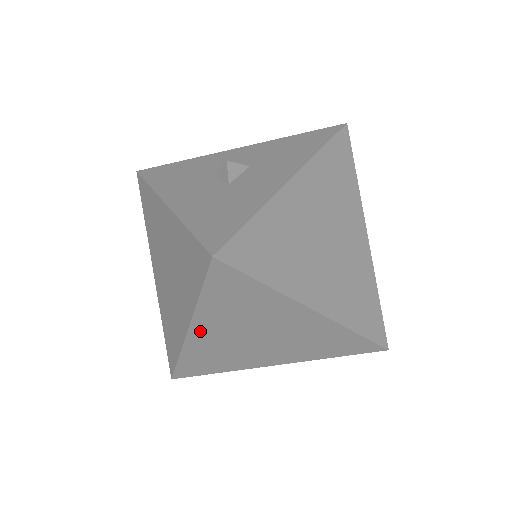
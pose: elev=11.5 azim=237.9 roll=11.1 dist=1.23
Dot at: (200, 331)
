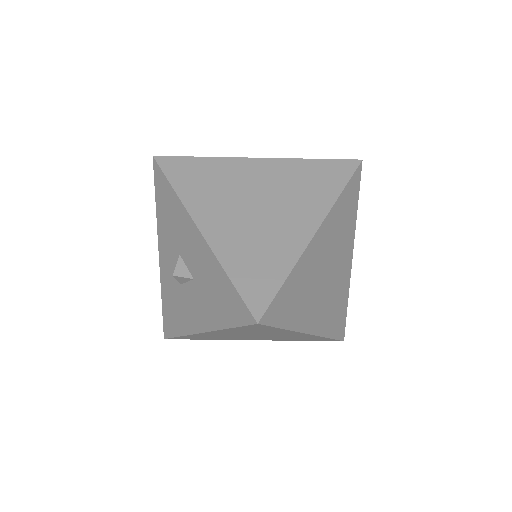
Dot at: occluded
